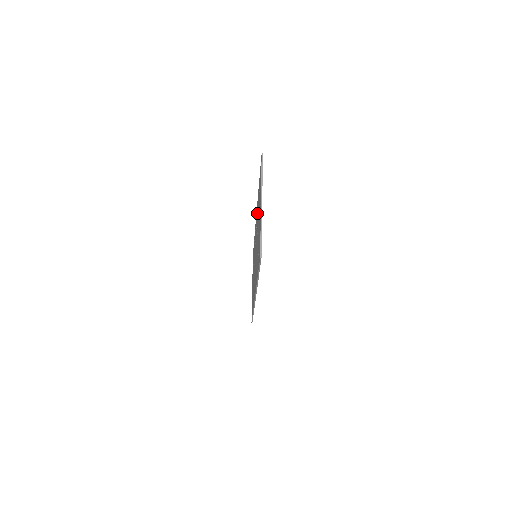
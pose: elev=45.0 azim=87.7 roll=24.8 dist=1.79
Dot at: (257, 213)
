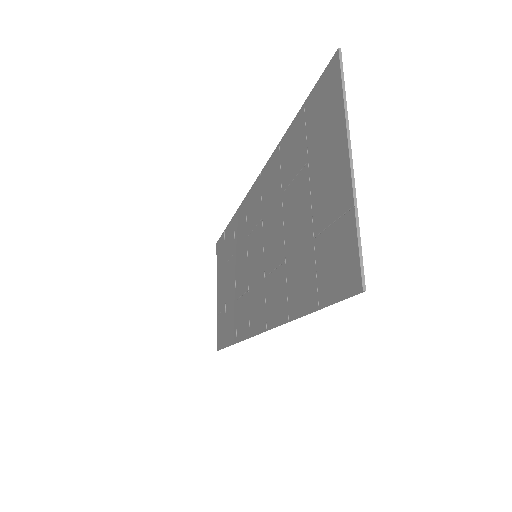
Dot at: (274, 180)
